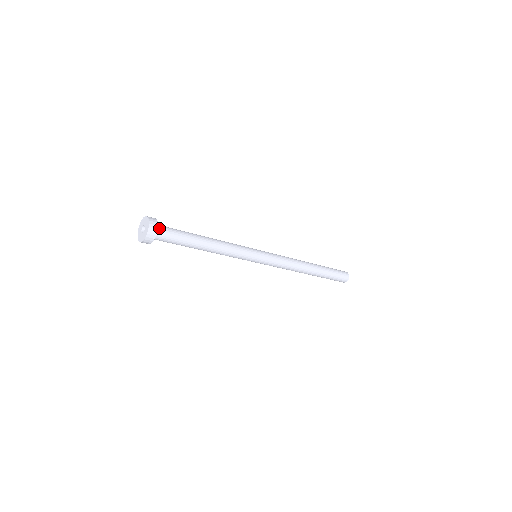
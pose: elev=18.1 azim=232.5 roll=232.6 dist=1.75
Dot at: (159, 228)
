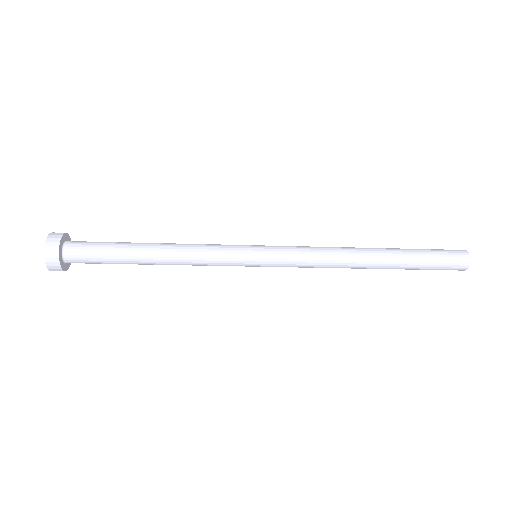
Dot at: (71, 242)
